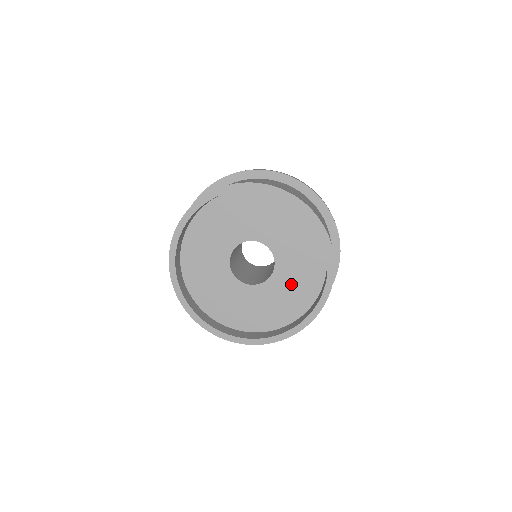
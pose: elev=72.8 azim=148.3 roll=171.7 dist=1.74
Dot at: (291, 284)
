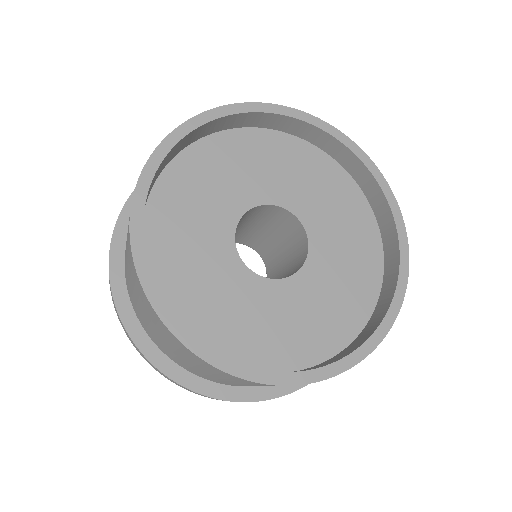
Dot at: (339, 271)
